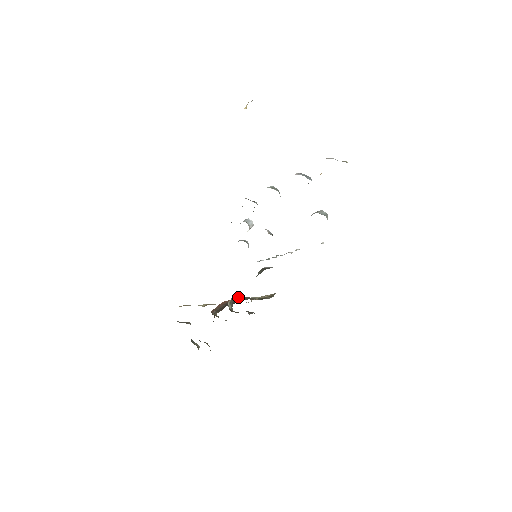
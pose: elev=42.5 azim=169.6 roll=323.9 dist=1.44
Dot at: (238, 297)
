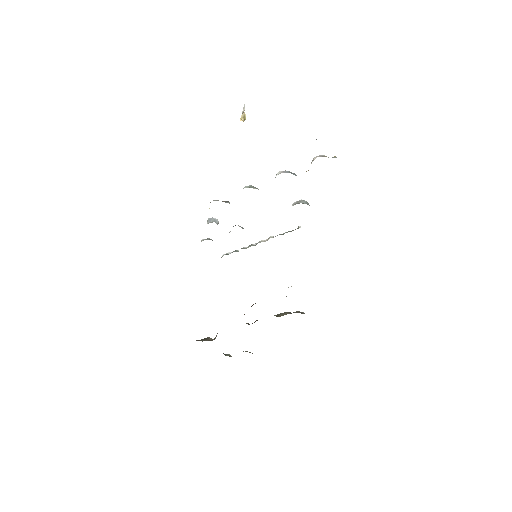
Dot at: occluded
